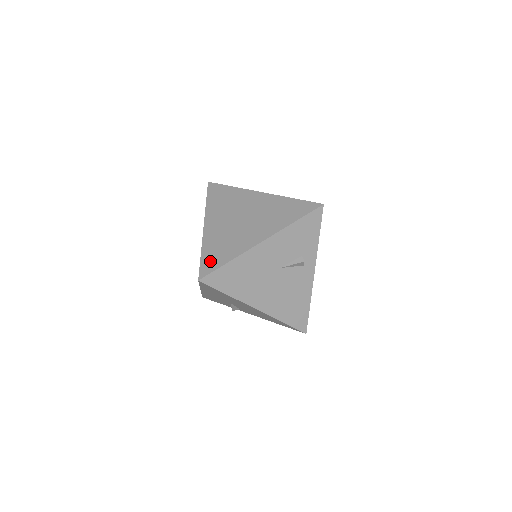
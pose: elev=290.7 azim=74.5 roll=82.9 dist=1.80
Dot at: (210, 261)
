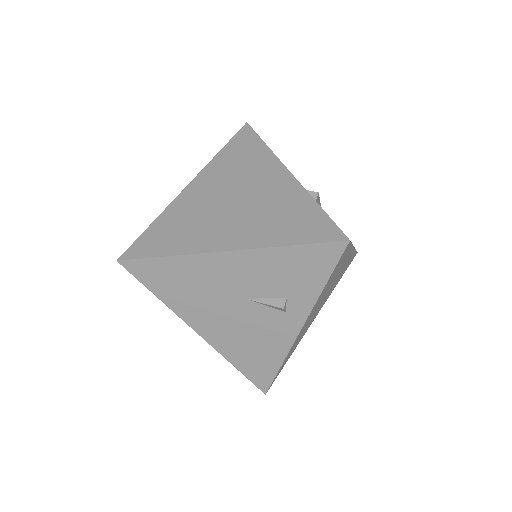
Dot at: (149, 241)
